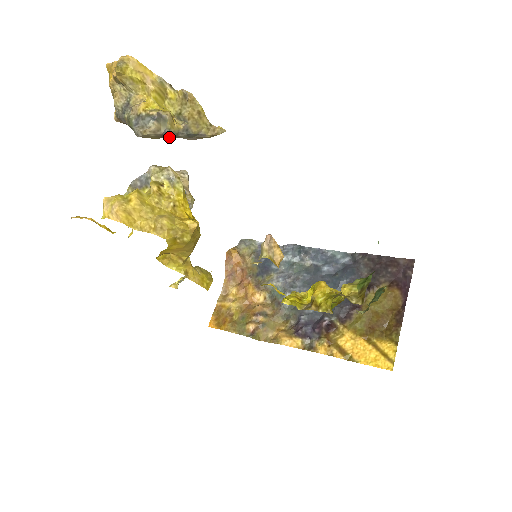
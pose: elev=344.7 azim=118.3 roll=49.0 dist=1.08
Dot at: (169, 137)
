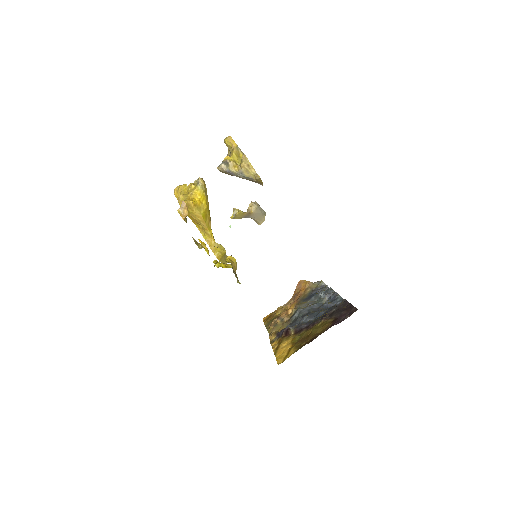
Dot at: (234, 175)
